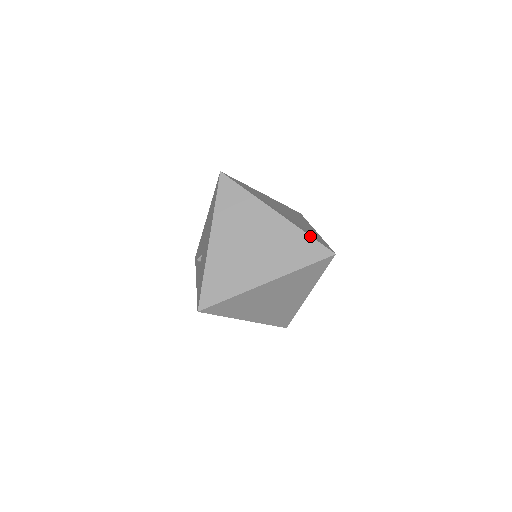
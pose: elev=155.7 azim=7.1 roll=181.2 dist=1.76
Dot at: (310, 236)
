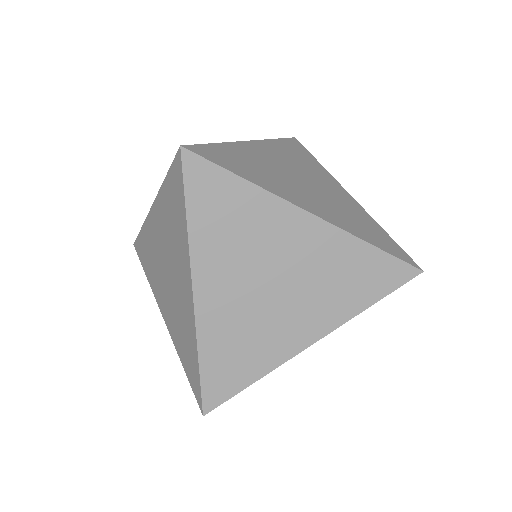
Dot at: occluded
